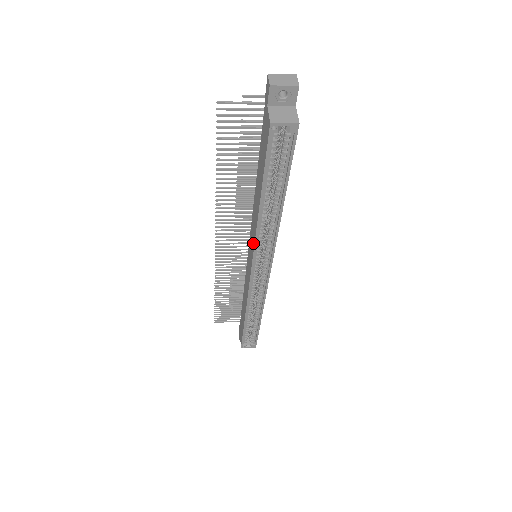
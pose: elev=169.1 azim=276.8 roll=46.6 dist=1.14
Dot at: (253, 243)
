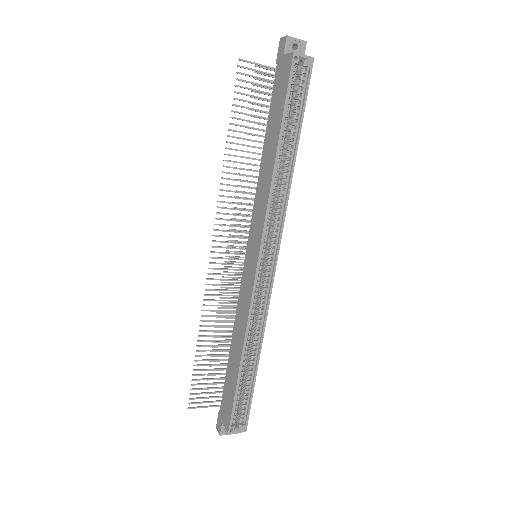
Dot at: (262, 216)
